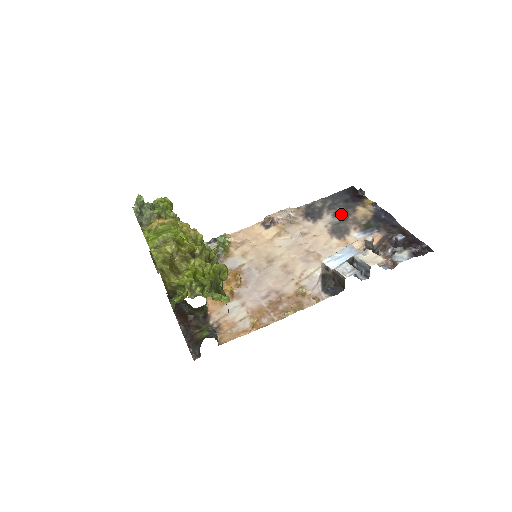
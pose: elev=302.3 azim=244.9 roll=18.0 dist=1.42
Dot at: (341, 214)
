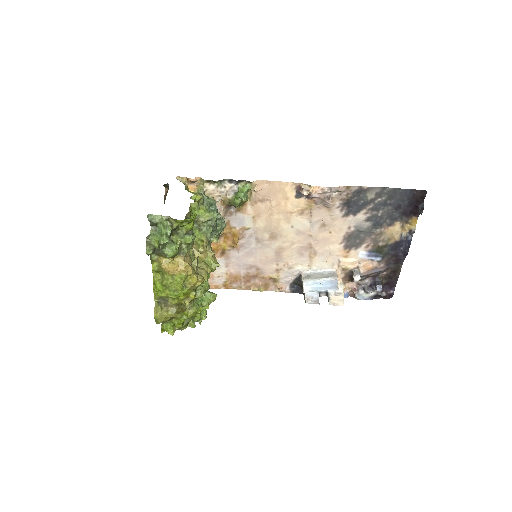
Dot at: (375, 222)
